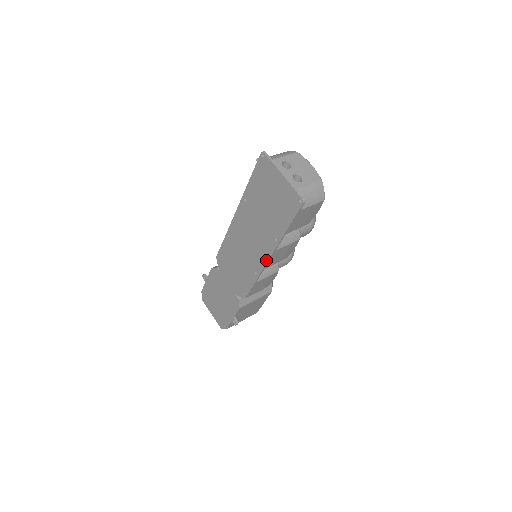
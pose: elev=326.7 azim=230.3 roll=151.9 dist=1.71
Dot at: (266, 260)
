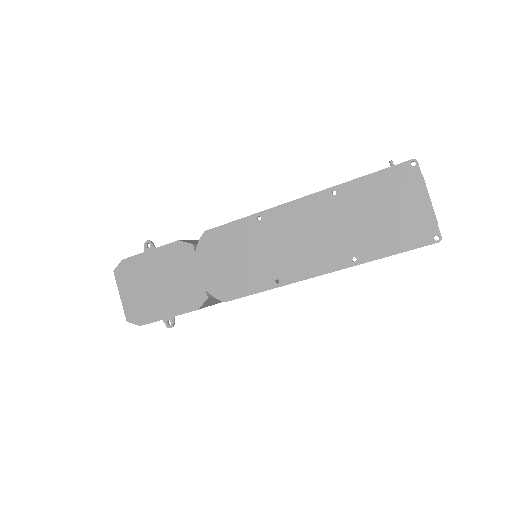
Dot at: (314, 274)
